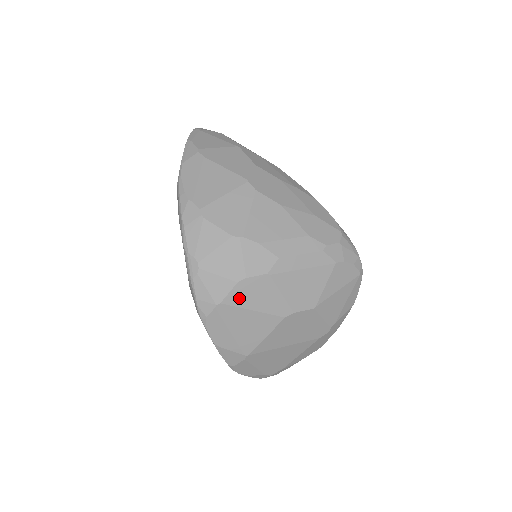
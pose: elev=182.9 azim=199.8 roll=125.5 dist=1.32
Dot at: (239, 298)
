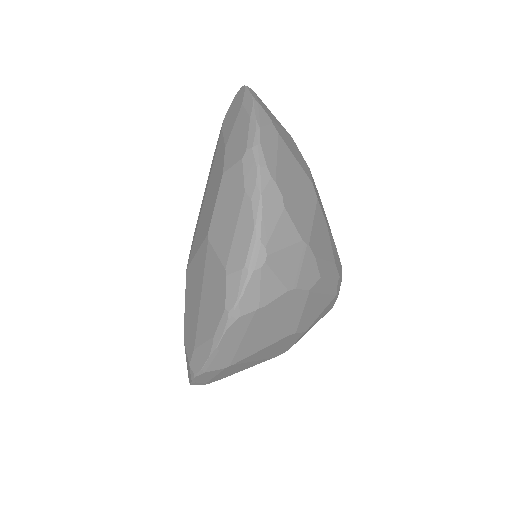
Dot at: (278, 307)
